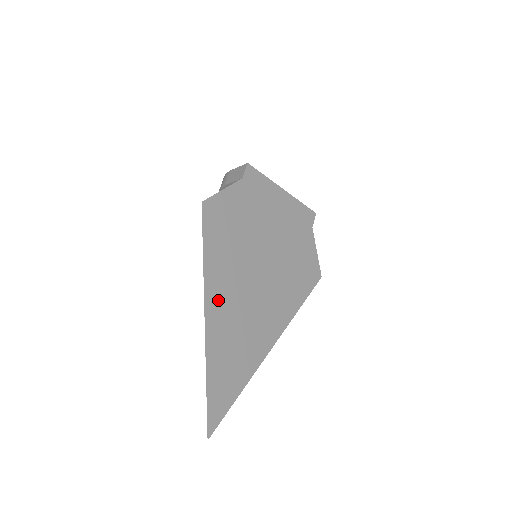
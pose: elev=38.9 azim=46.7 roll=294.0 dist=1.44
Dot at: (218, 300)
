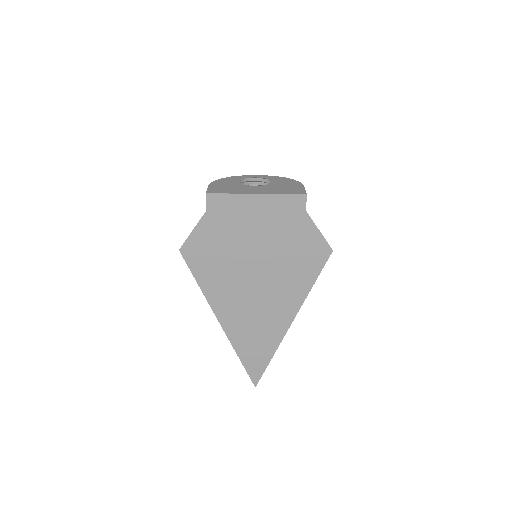
Dot at: (226, 310)
